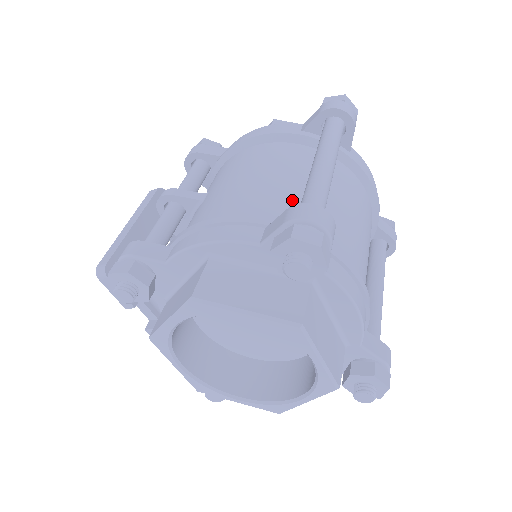
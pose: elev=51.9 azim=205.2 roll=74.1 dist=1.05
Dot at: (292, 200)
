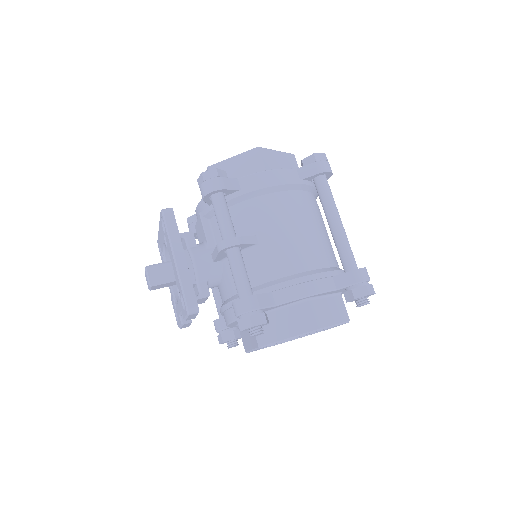
Dot at: (325, 247)
